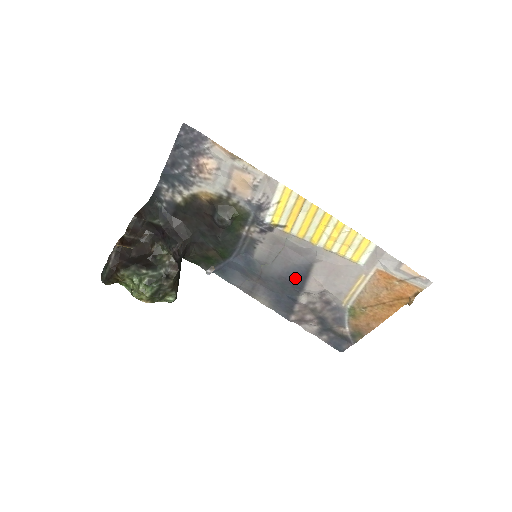
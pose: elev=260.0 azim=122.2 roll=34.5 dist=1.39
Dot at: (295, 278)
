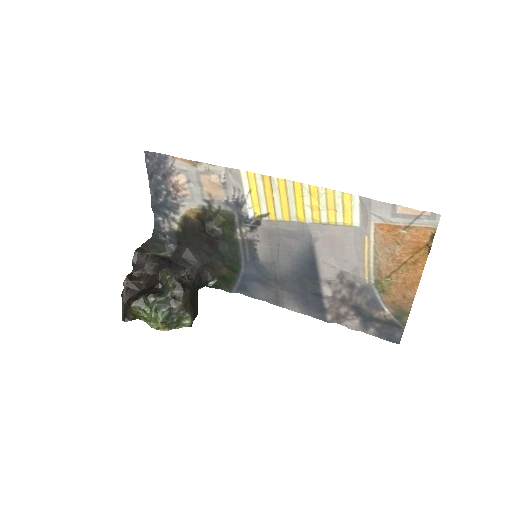
Dot at: (306, 268)
